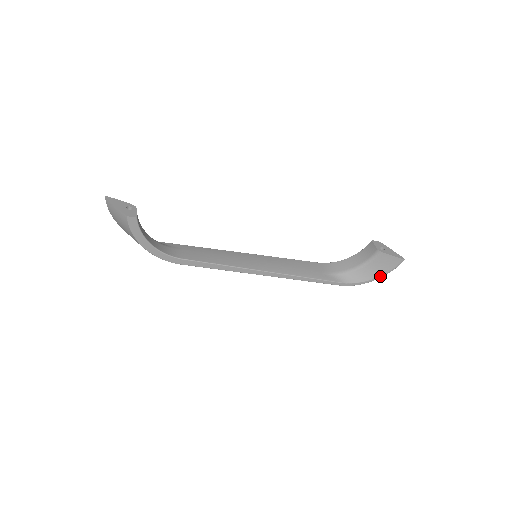
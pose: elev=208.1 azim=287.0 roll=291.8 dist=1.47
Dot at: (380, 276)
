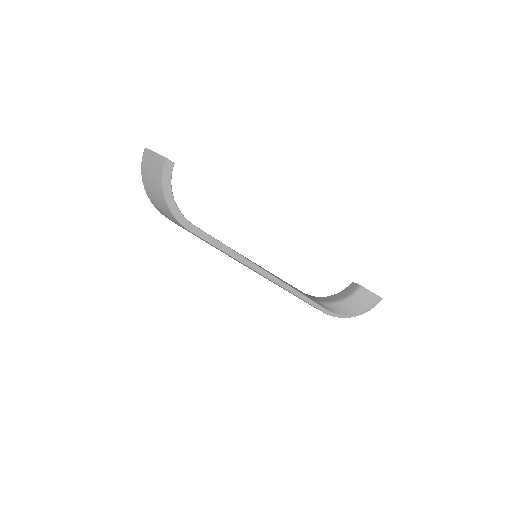
Dot at: (360, 312)
